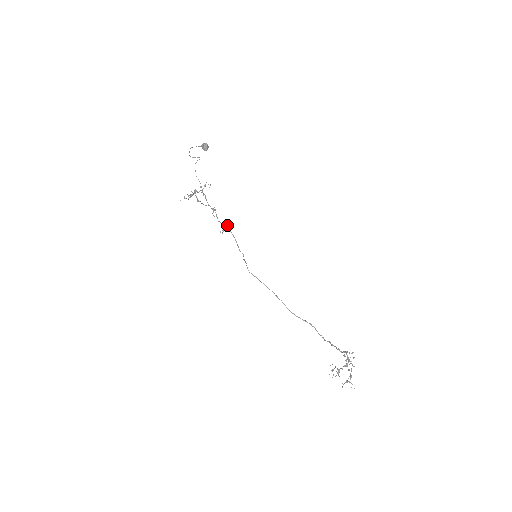
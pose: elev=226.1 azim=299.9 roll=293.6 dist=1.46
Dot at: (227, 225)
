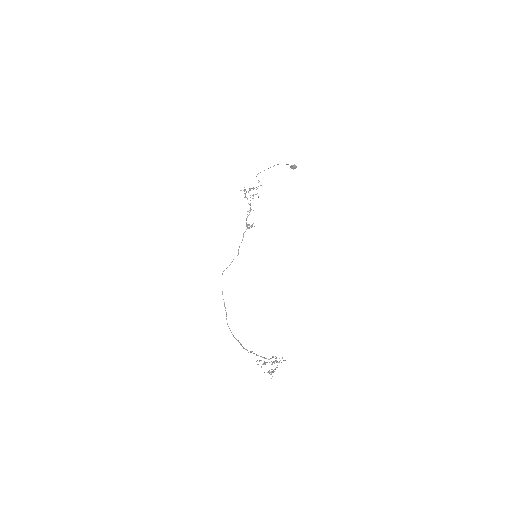
Dot at: (251, 225)
